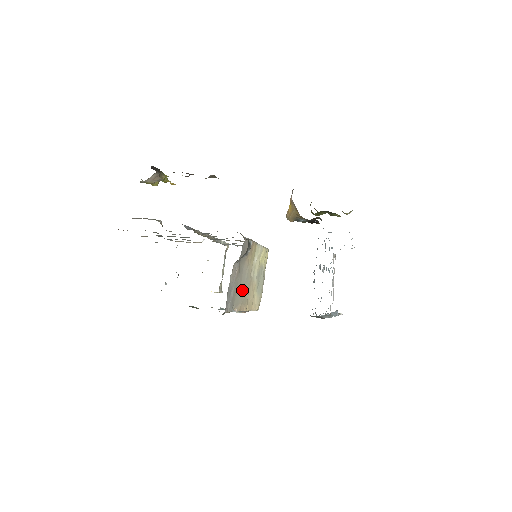
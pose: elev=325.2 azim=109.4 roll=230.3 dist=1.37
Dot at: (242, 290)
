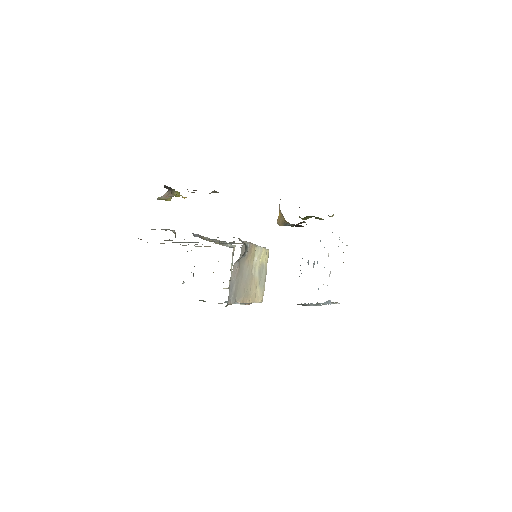
Dot at: (244, 285)
